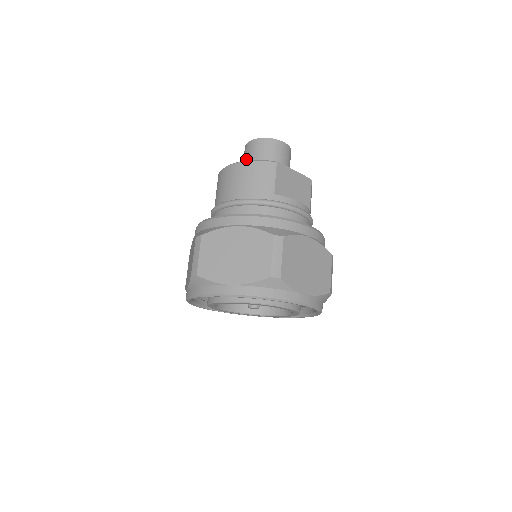
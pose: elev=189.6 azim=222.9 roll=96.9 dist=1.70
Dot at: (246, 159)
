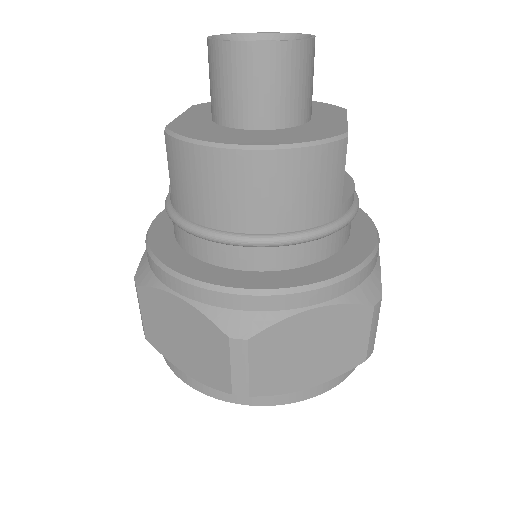
Dot at: (242, 91)
